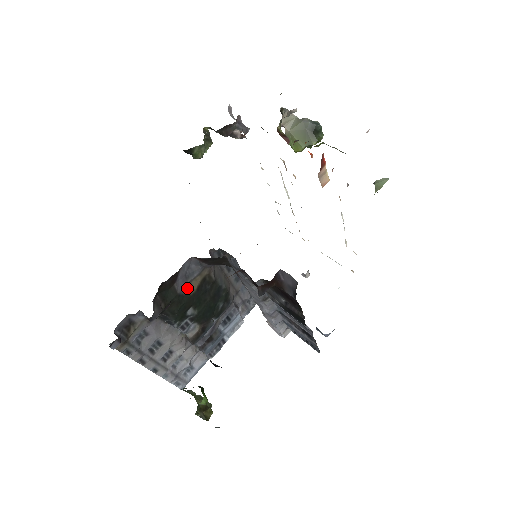
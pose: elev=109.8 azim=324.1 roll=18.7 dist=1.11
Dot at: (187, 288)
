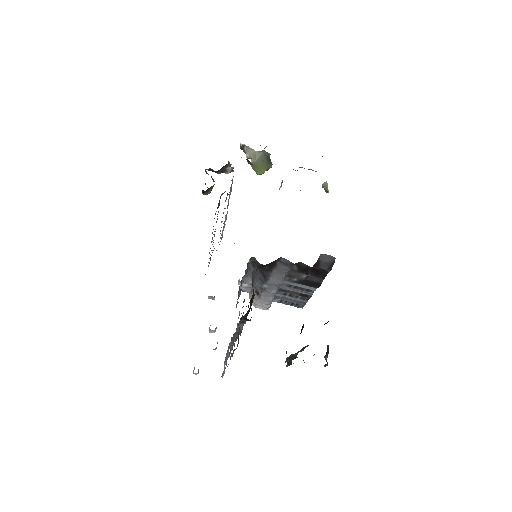
Dot at: occluded
